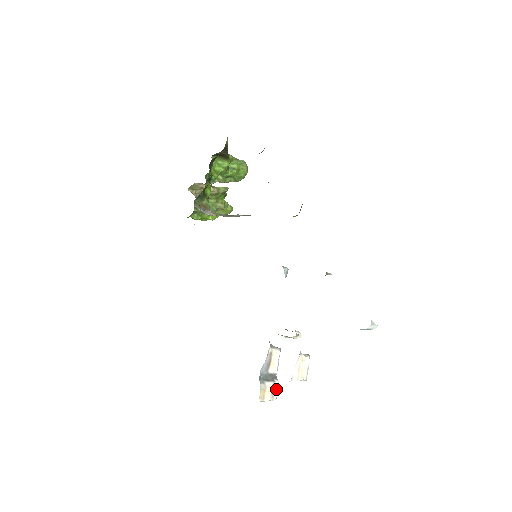
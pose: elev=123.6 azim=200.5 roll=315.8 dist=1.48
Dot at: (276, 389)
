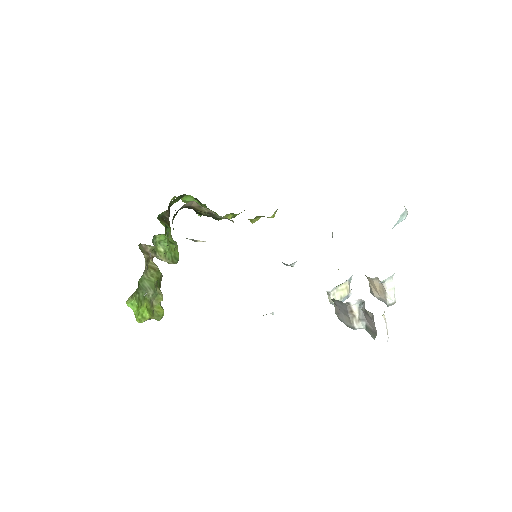
Dot at: occluded
